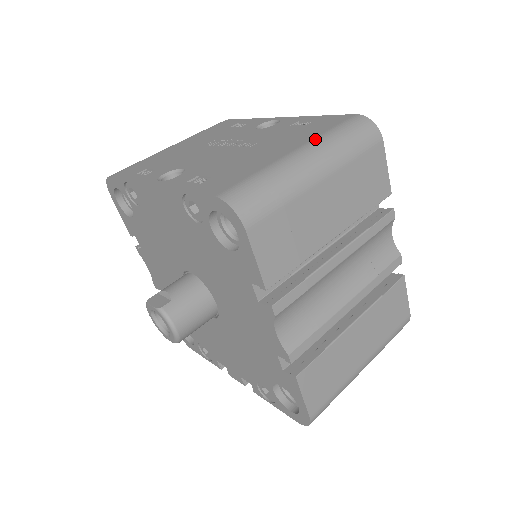
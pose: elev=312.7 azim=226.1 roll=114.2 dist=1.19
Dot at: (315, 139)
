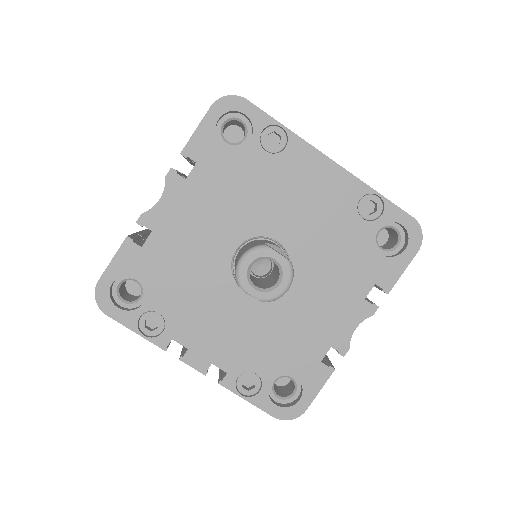
Dot at: occluded
